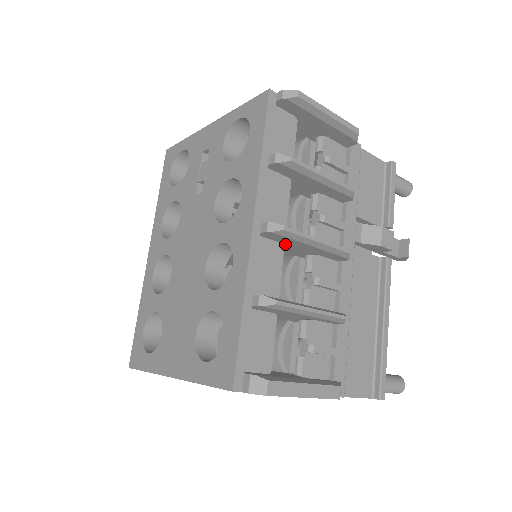
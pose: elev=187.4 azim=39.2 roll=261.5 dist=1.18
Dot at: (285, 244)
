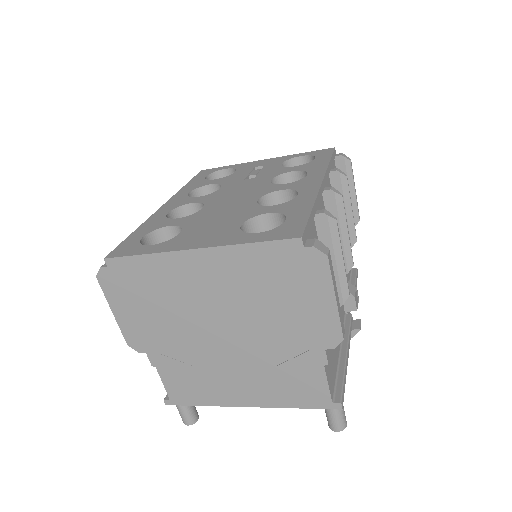
Dot at: occluded
